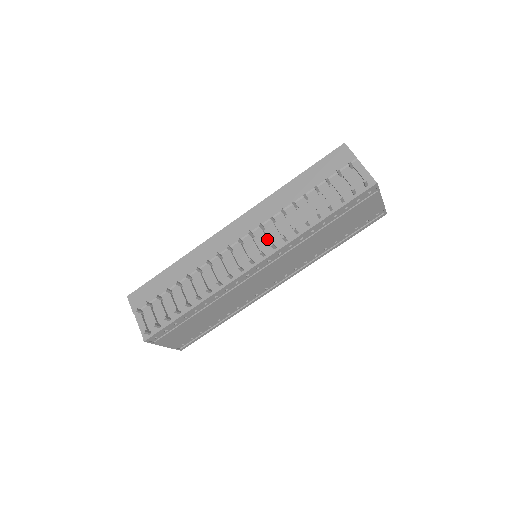
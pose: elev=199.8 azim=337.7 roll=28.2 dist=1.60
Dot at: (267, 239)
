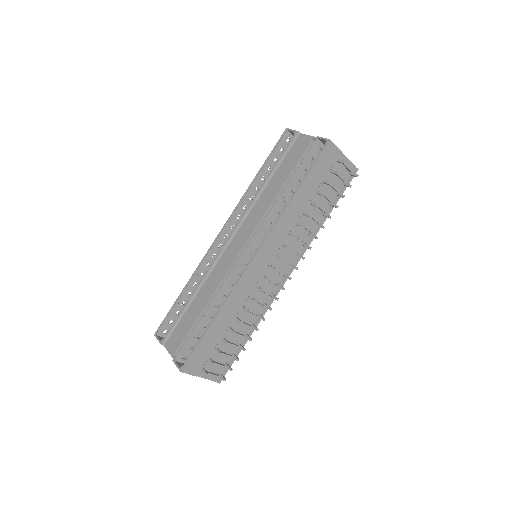
Dot at: (290, 252)
